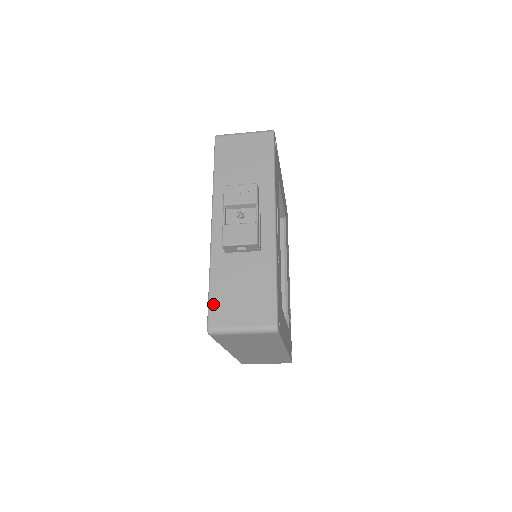
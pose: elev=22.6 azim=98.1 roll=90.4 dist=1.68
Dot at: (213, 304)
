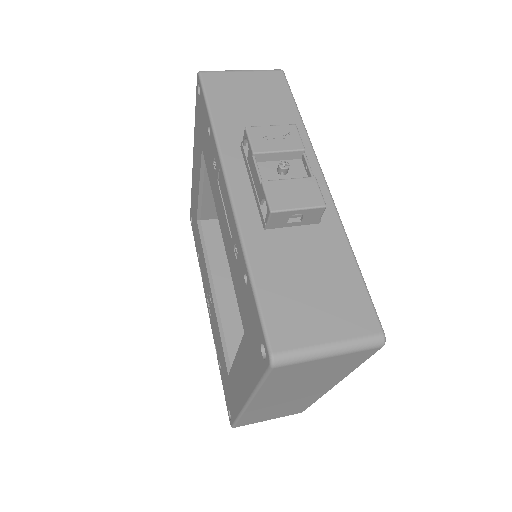
Dot at: (269, 312)
